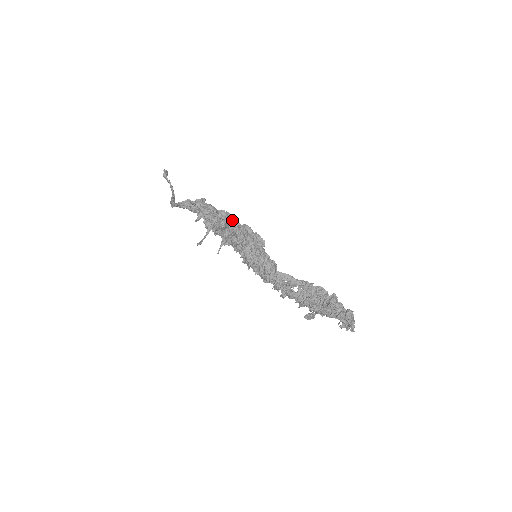
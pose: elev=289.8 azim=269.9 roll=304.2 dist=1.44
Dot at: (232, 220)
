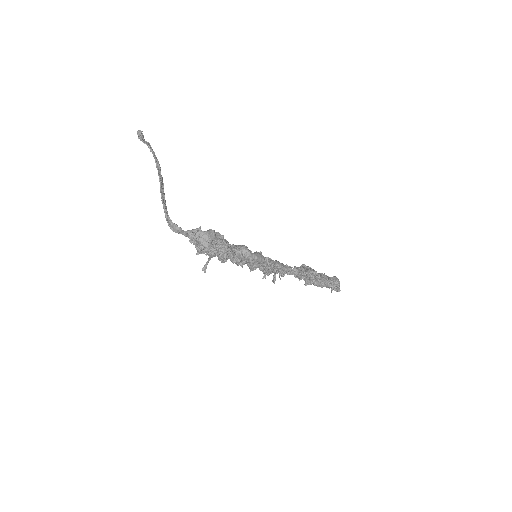
Dot at: (231, 255)
